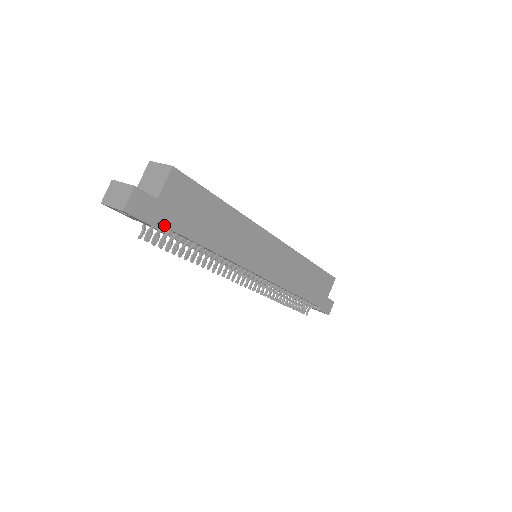
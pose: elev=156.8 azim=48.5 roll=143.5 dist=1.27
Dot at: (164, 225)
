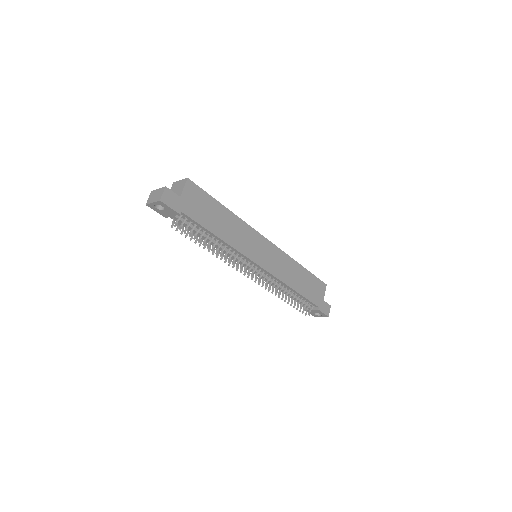
Dot at: (186, 215)
